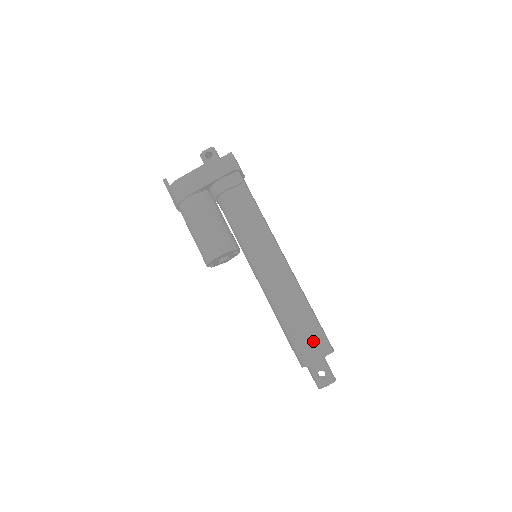
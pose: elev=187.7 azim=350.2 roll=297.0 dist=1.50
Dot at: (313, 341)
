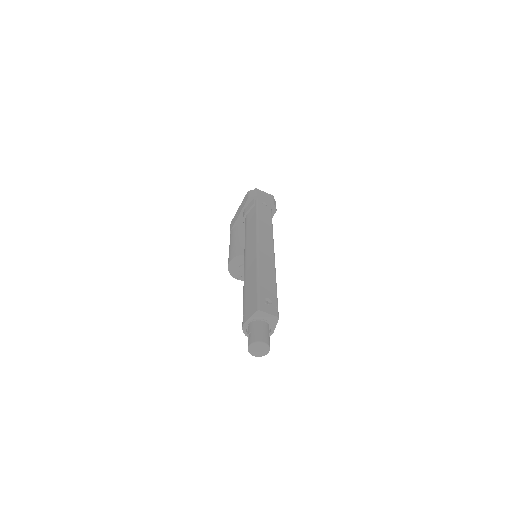
Dot at: (249, 305)
